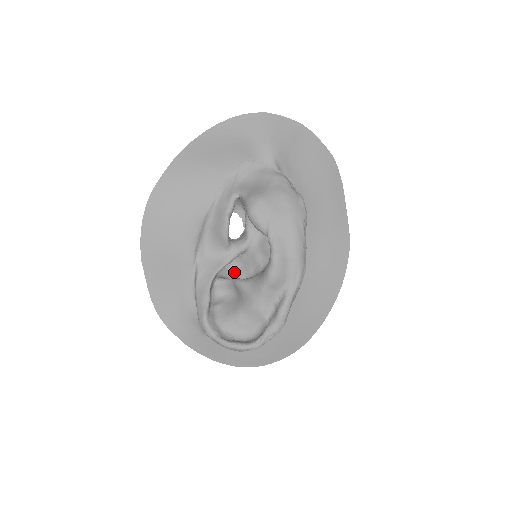
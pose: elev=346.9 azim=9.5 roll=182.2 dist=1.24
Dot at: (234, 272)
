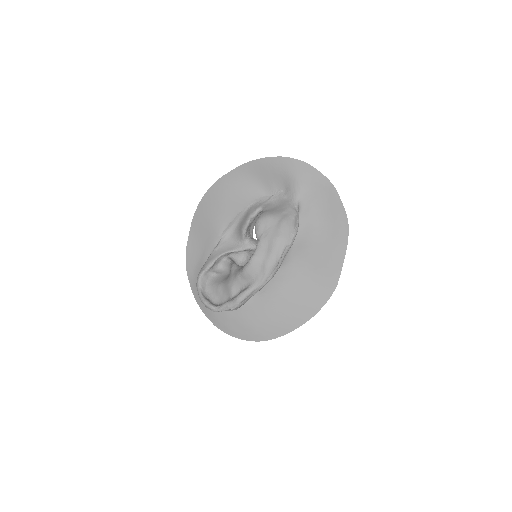
Dot at: (243, 261)
